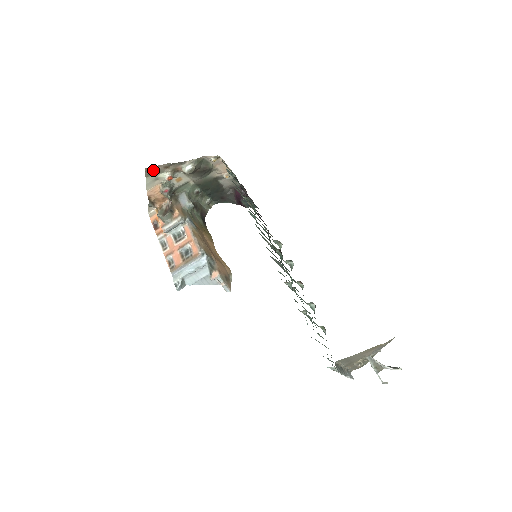
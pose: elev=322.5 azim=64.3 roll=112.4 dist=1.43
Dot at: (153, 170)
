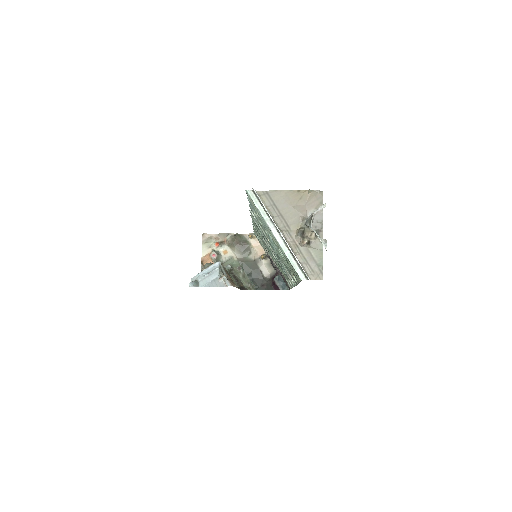
Dot at: (207, 238)
